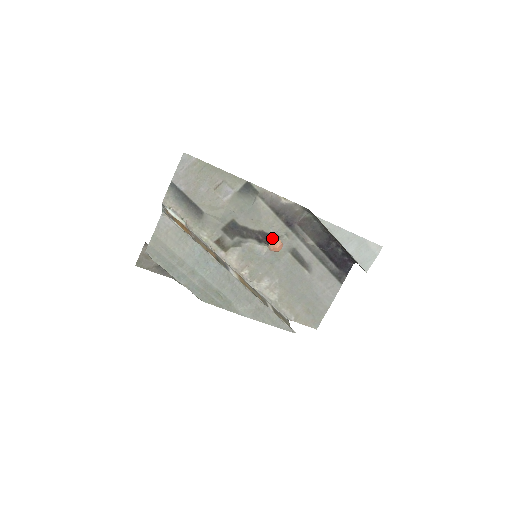
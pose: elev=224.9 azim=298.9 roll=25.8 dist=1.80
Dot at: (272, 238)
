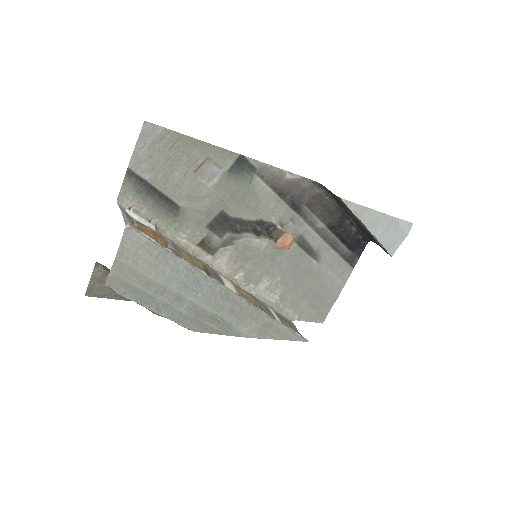
Dot at: (278, 231)
